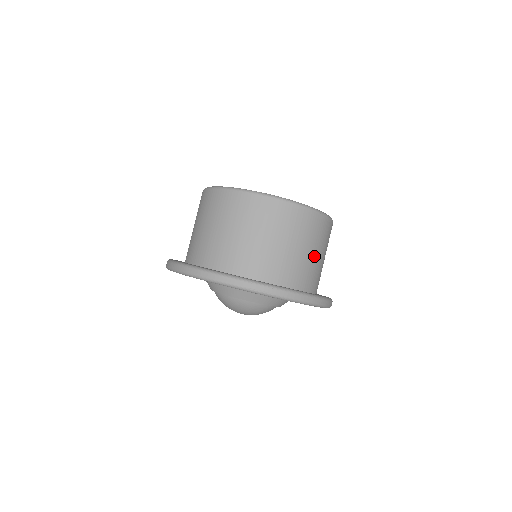
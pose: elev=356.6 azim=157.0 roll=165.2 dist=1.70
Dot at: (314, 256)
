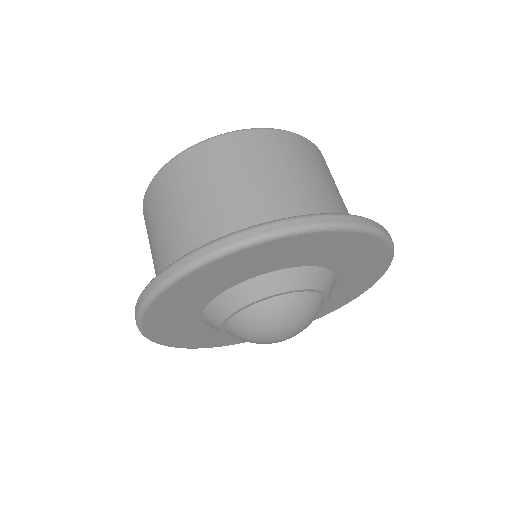
Dot at: (272, 181)
